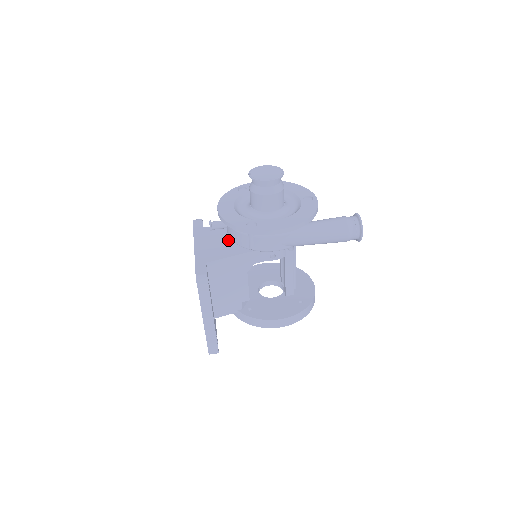
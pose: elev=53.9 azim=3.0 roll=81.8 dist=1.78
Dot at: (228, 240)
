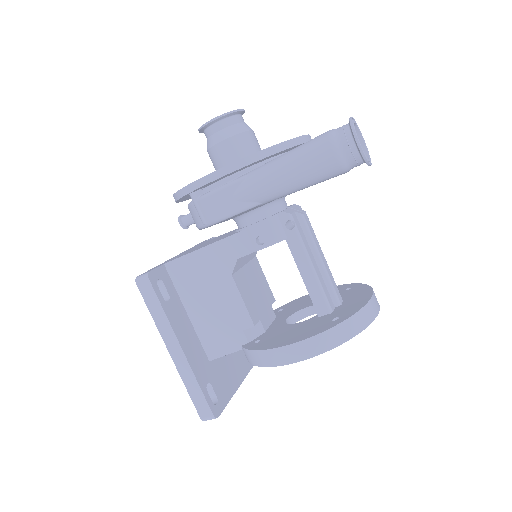
Dot at: occluded
